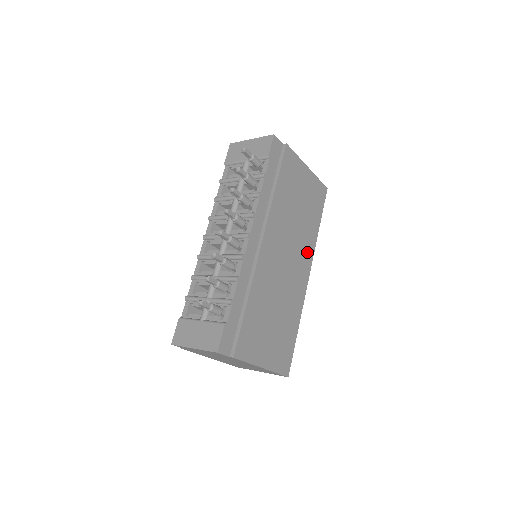
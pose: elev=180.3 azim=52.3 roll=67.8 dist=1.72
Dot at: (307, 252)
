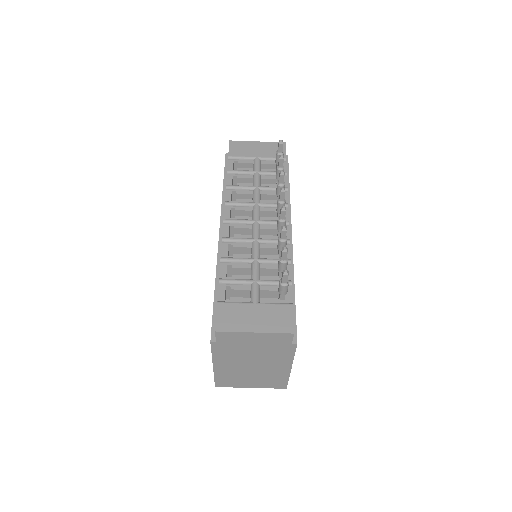
Dot at: occluded
